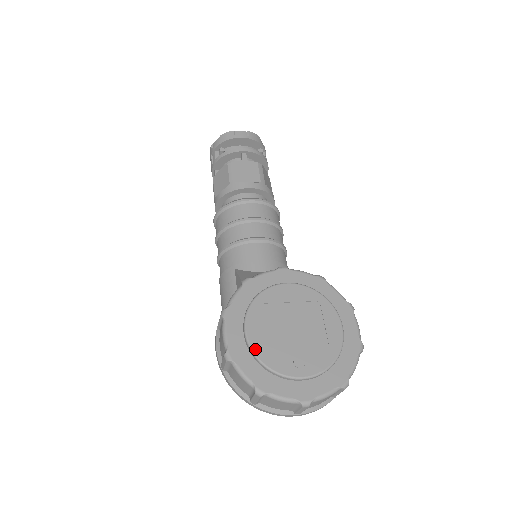
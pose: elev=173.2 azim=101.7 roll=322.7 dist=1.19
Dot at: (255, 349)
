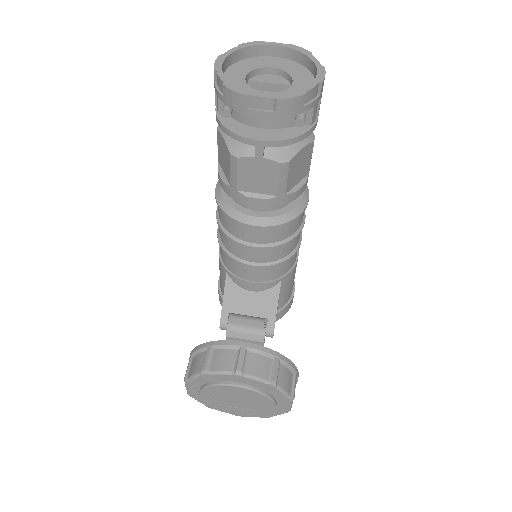
Dot at: (206, 402)
